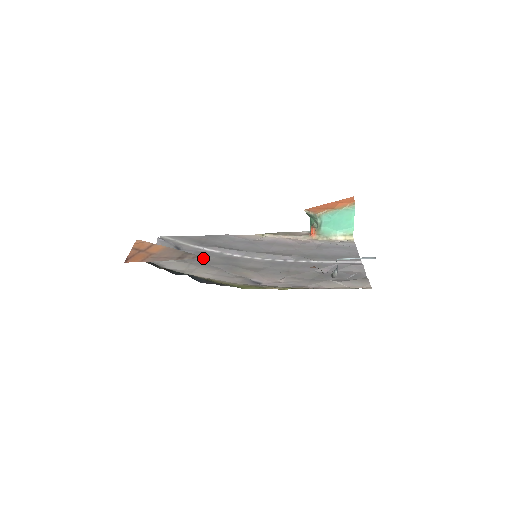
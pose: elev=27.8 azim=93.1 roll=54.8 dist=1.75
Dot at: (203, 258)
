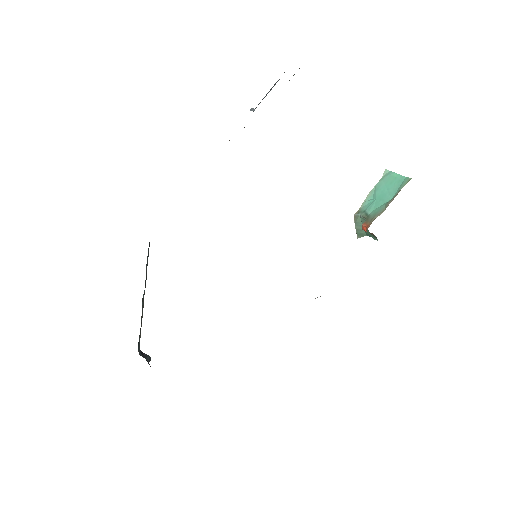
Dot at: occluded
